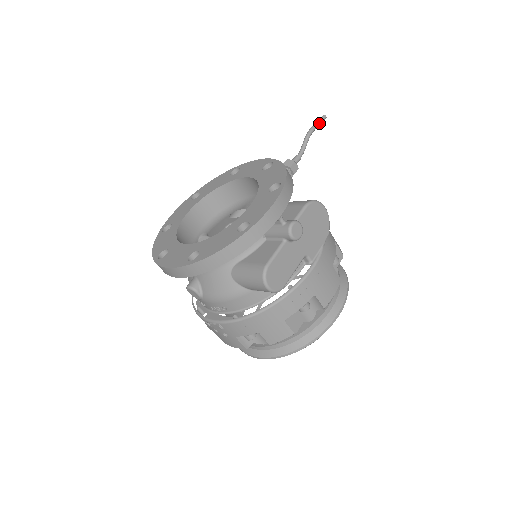
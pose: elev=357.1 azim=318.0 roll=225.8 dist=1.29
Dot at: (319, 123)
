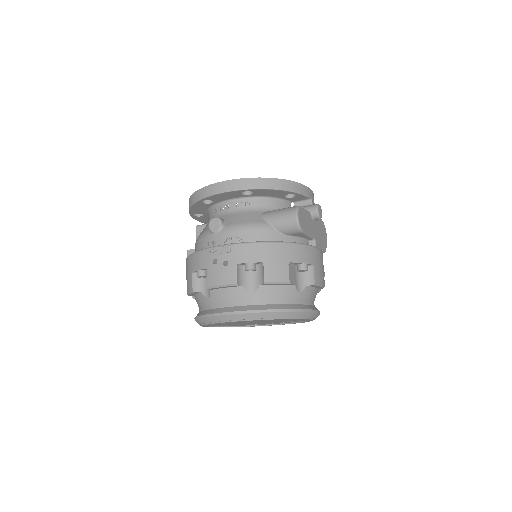
Dot at: occluded
